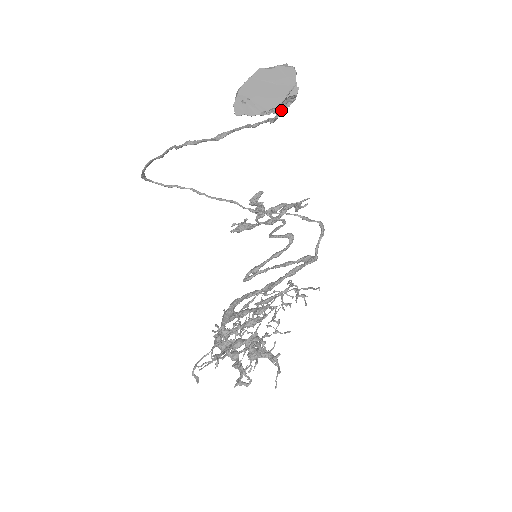
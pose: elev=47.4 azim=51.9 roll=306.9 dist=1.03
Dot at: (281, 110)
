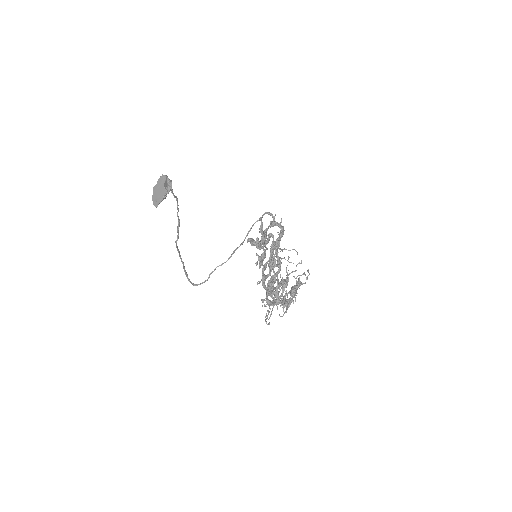
Dot at: (169, 190)
